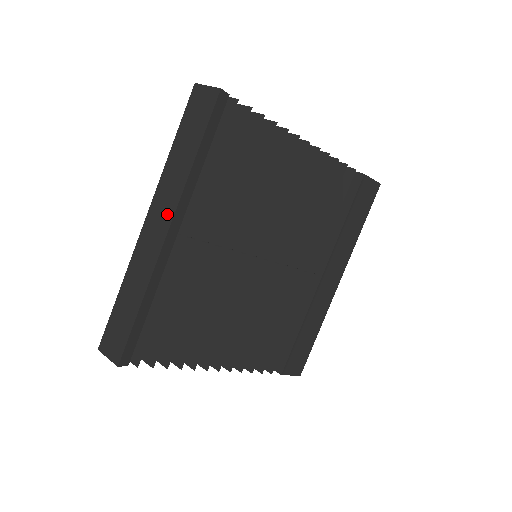
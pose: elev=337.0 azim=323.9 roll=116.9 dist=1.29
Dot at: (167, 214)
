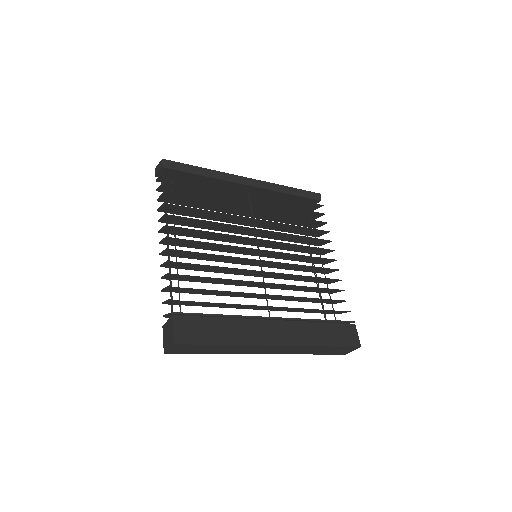
Dot at: occluded
